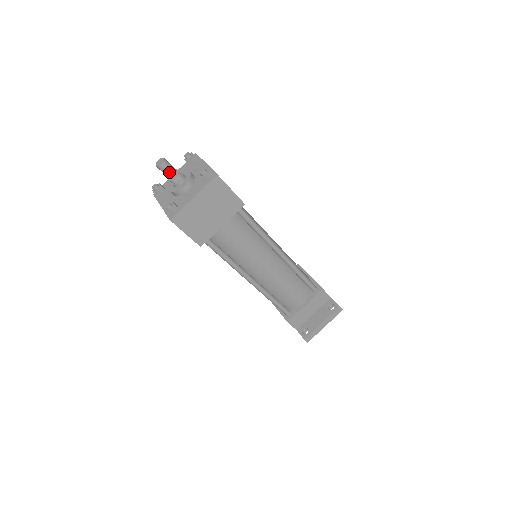
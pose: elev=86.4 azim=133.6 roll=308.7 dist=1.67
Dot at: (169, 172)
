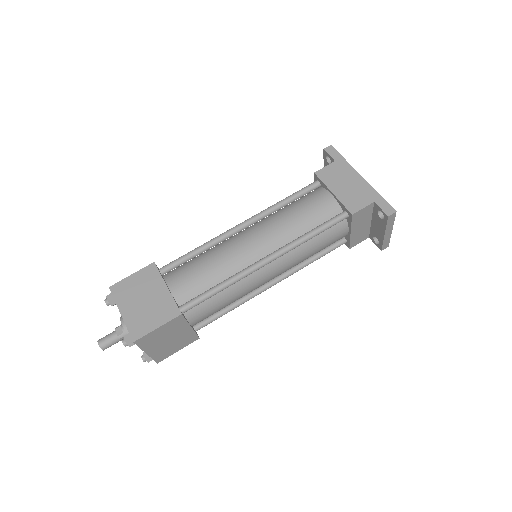
Dot at: occluded
